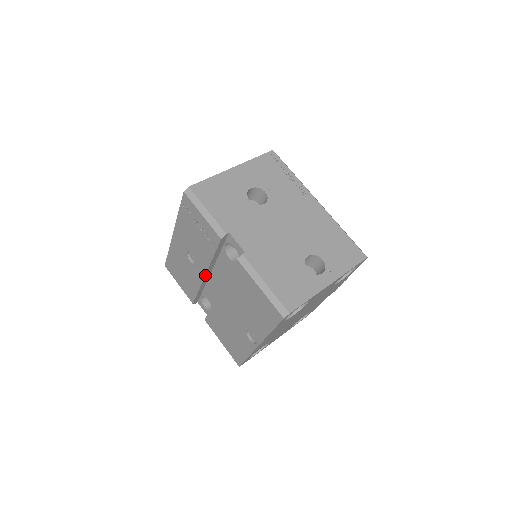
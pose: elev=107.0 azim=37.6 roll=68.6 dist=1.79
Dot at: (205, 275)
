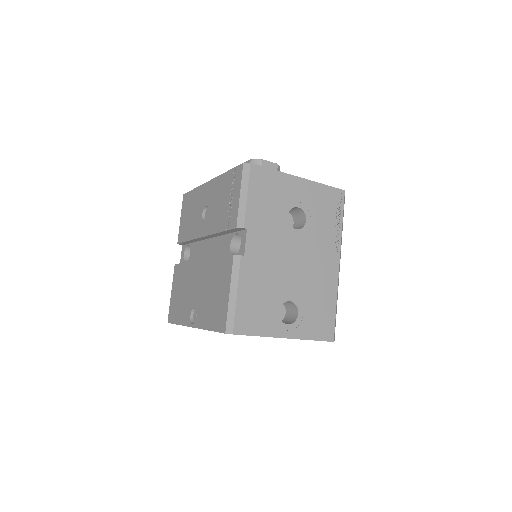
Dot at: (203, 236)
